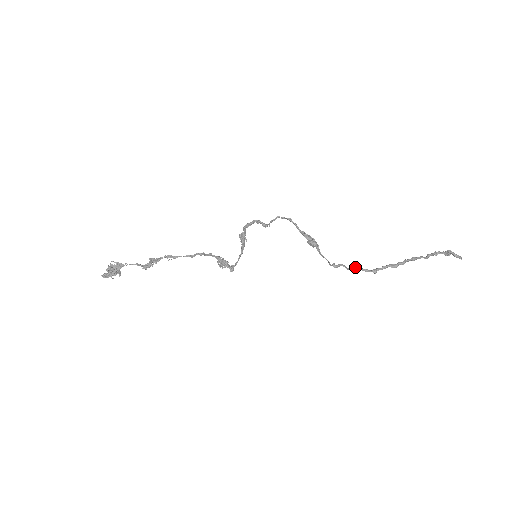
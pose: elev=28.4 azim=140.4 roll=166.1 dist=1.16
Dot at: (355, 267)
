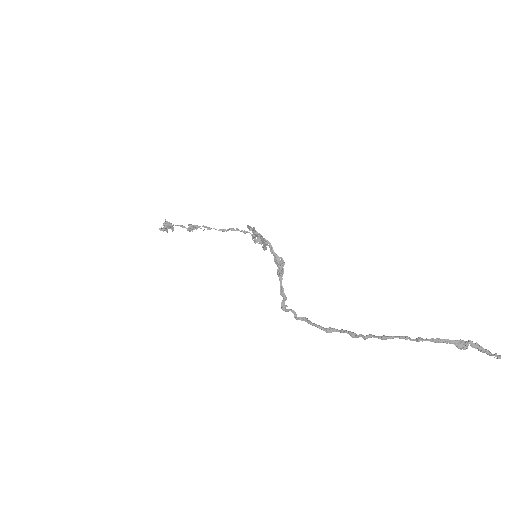
Dot at: (307, 318)
